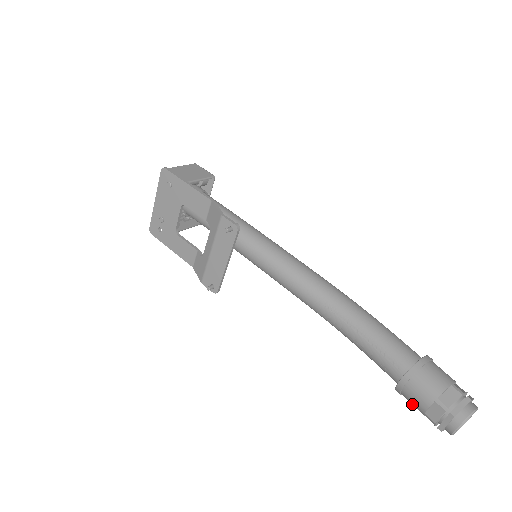
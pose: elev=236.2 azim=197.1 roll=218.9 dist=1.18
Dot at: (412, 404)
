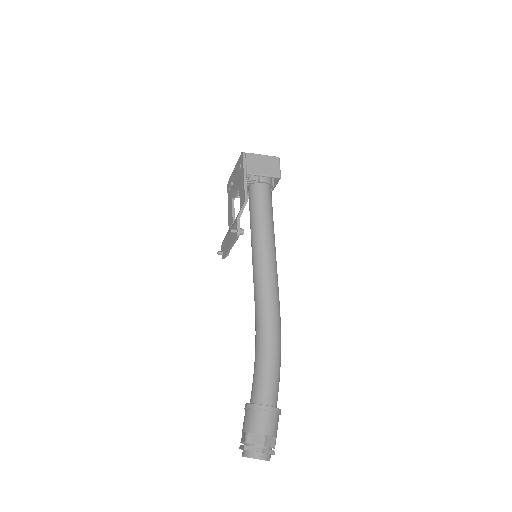
Dot at: occluded
